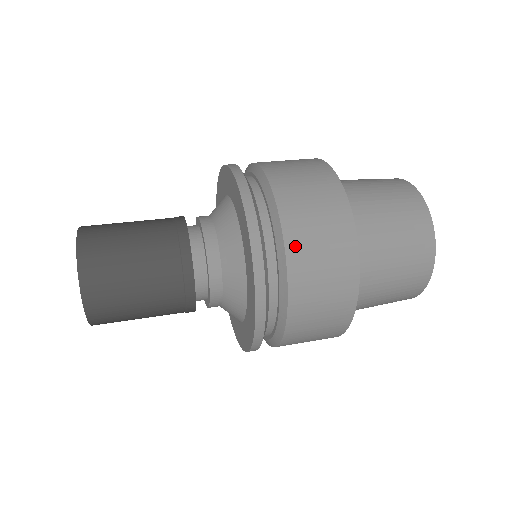
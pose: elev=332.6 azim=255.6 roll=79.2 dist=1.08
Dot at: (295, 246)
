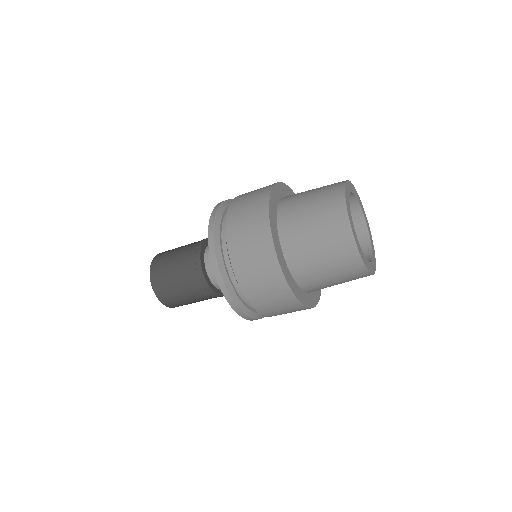
Dot at: (234, 207)
